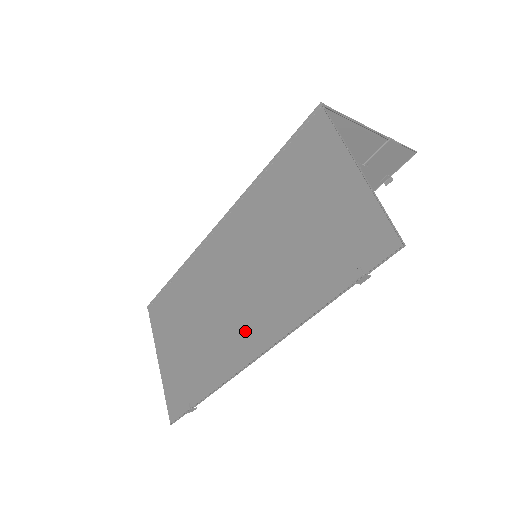
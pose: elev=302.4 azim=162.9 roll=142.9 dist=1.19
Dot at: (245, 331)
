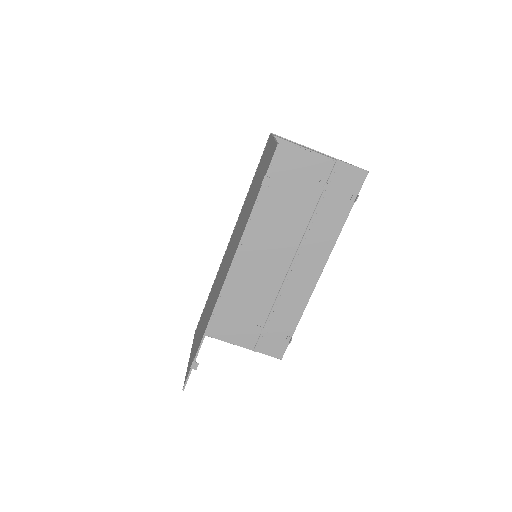
Dot at: (225, 274)
